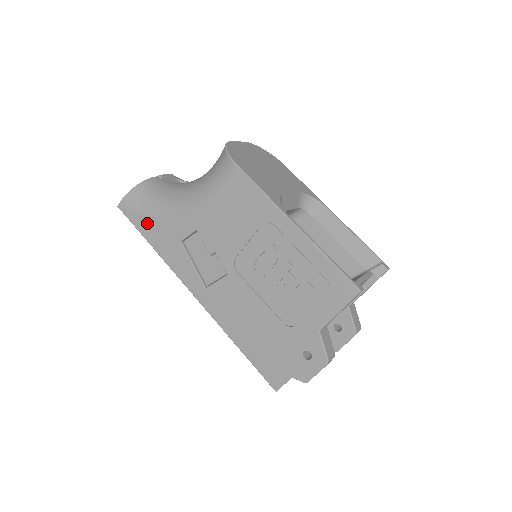
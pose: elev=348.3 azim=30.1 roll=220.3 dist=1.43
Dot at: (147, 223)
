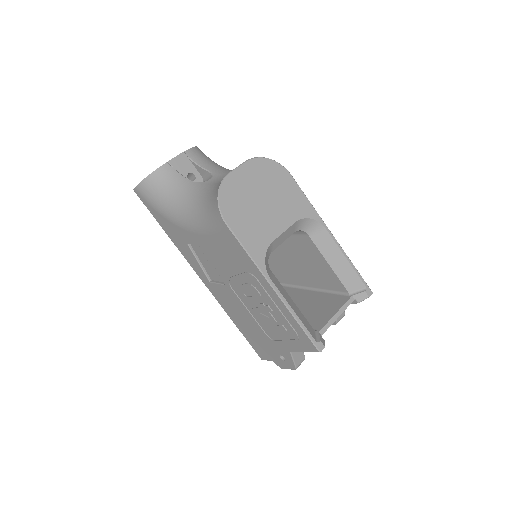
Dot at: (159, 216)
